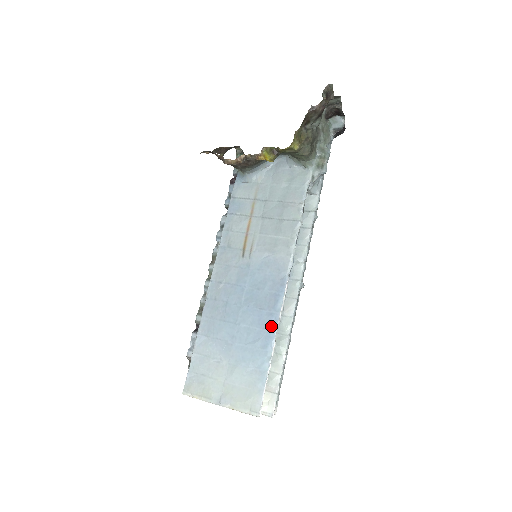
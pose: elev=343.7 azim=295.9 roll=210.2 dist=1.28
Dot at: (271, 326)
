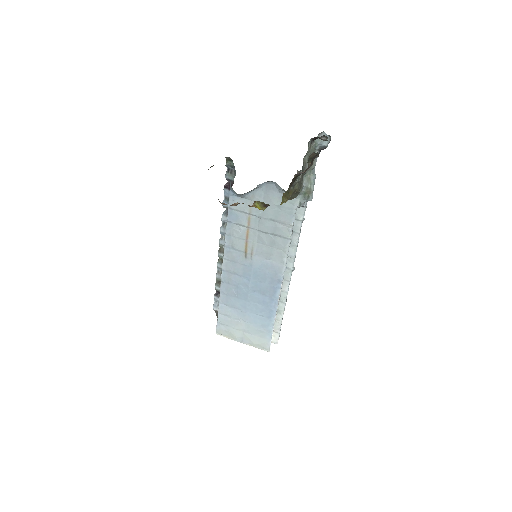
Dot at: (272, 306)
